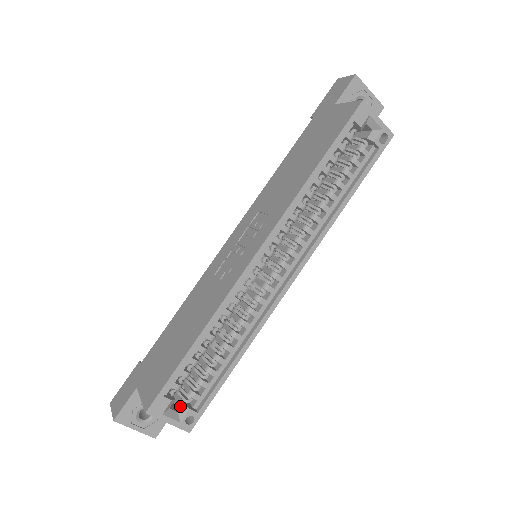
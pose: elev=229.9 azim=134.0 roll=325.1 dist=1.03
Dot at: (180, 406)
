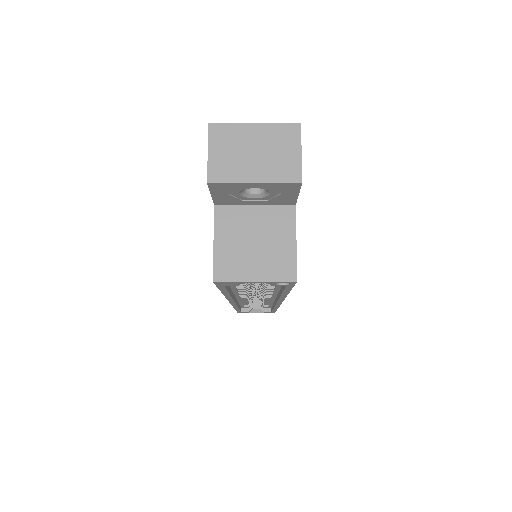
Dot at: (260, 307)
